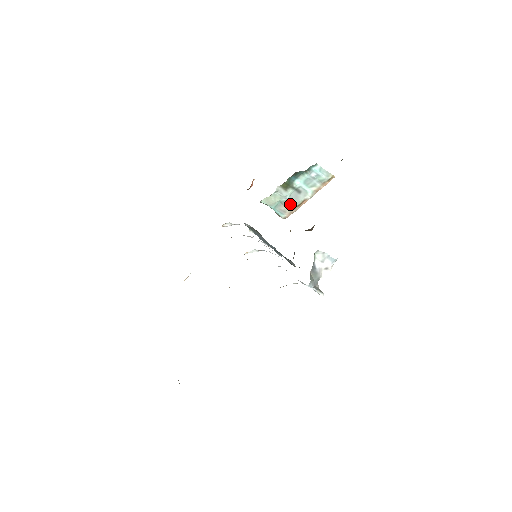
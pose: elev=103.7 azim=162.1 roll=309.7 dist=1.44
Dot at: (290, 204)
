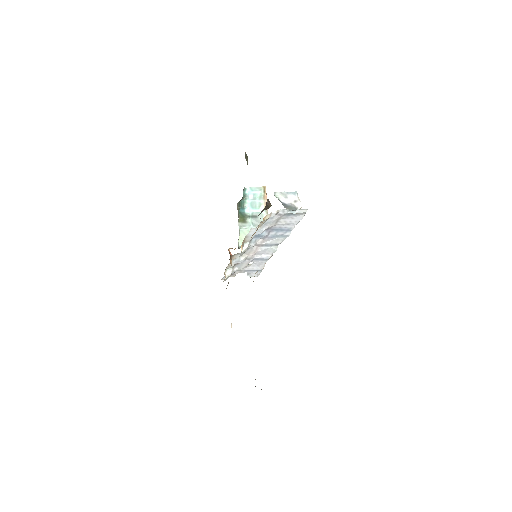
Dot at: occluded
